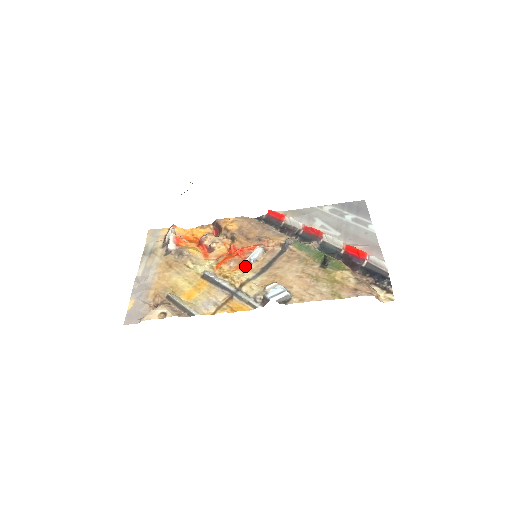
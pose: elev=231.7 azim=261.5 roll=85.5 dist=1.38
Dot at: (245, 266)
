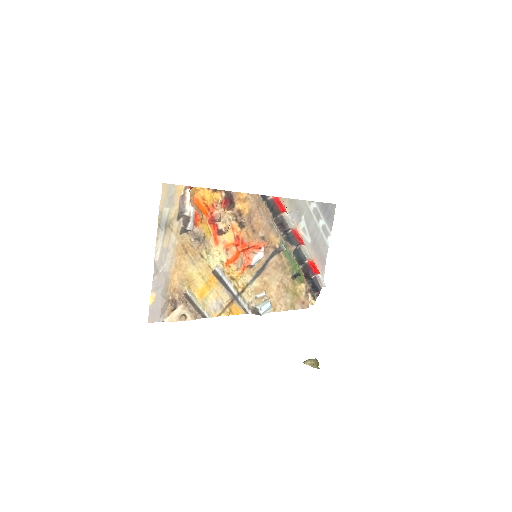
Dot at: (247, 268)
